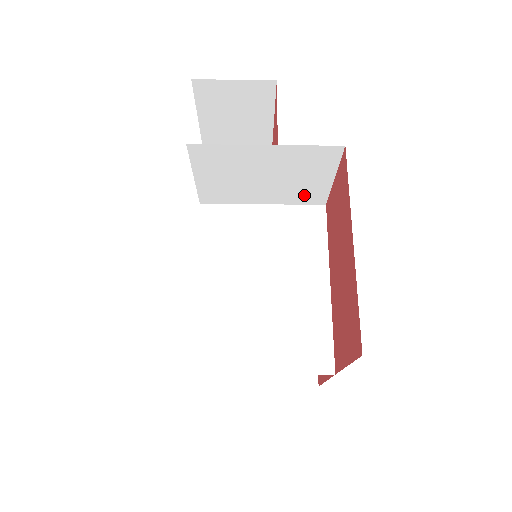
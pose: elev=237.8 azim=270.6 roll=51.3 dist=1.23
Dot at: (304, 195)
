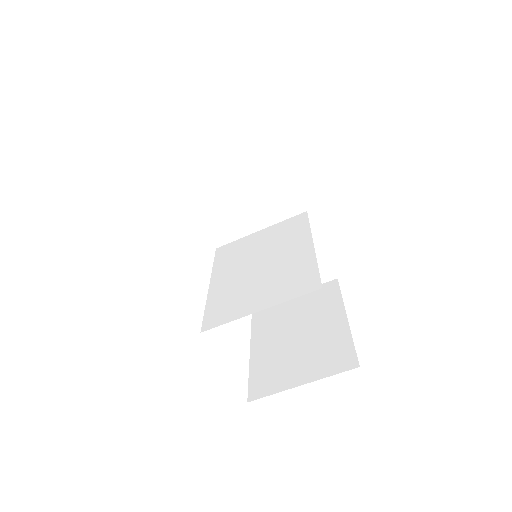
Dot at: (283, 206)
